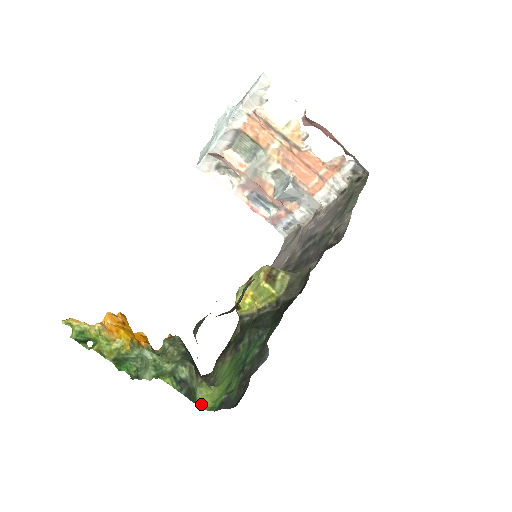
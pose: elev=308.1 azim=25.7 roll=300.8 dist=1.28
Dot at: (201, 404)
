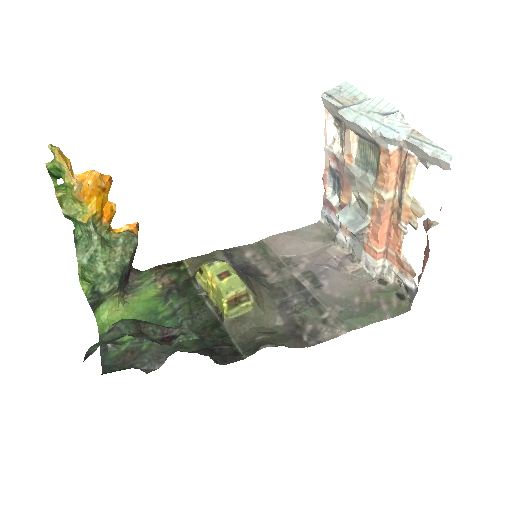
Dot at: (99, 313)
